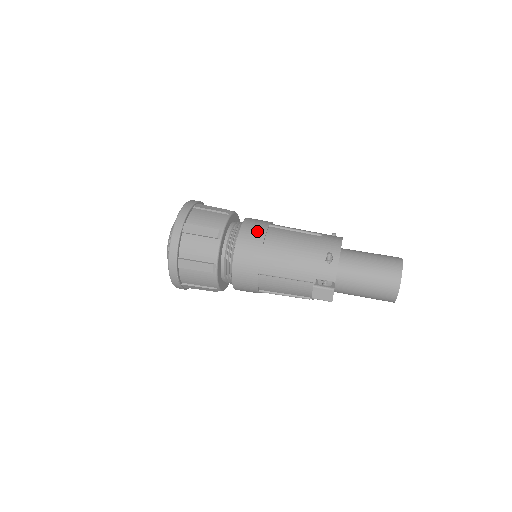
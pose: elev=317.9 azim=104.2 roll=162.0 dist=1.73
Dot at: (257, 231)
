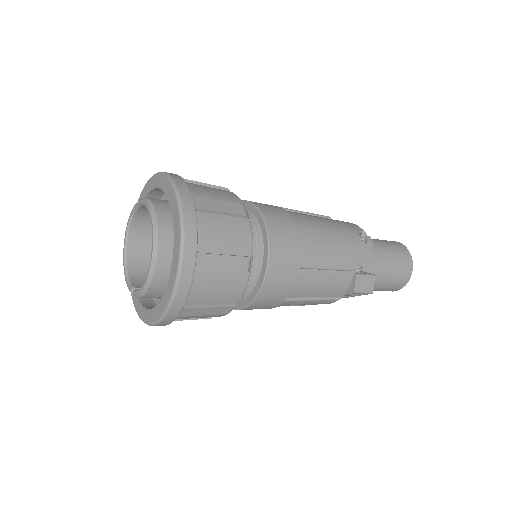
Dot at: (278, 210)
